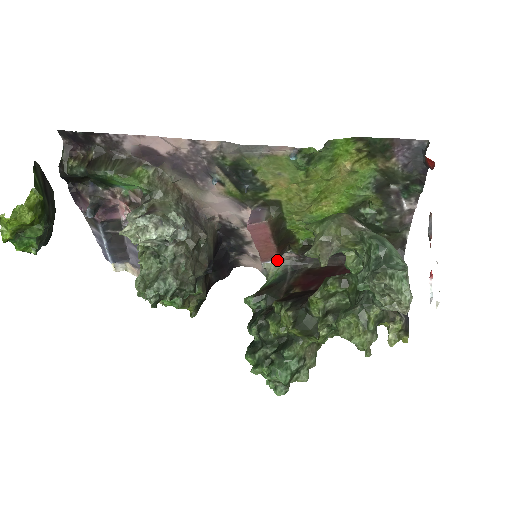
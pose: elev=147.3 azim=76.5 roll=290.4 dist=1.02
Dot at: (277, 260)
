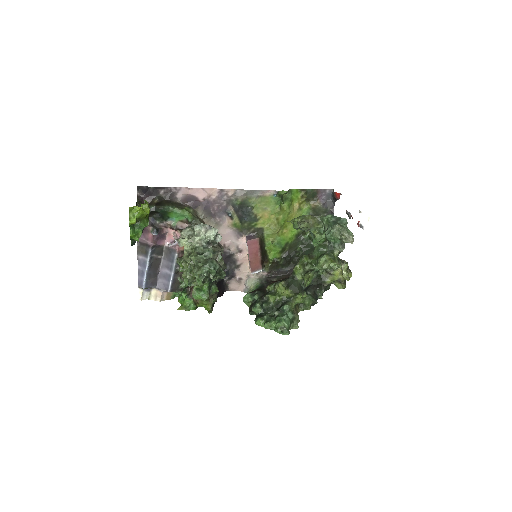
Dot at: (260, 271)
